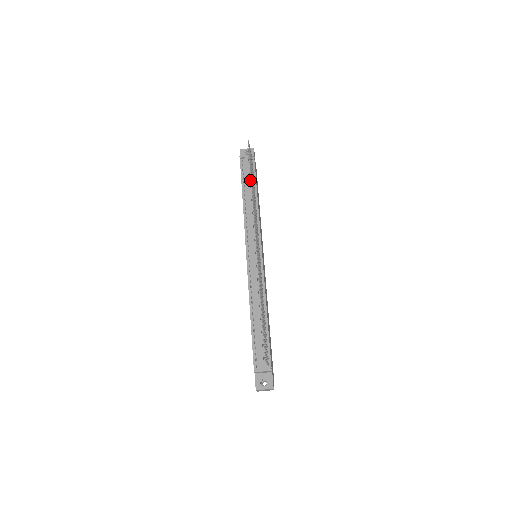
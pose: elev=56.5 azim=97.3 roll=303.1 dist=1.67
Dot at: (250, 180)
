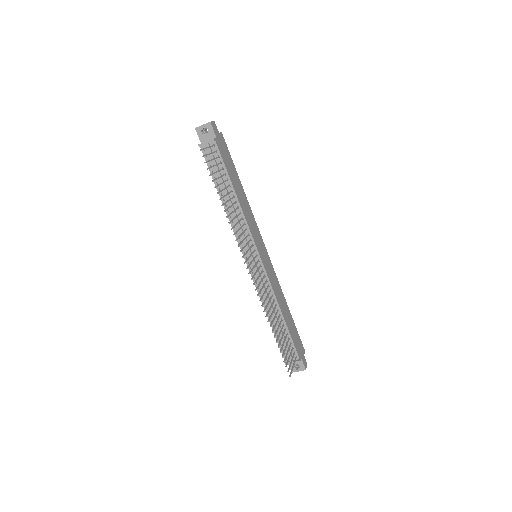
Dot at: (221, 174)
